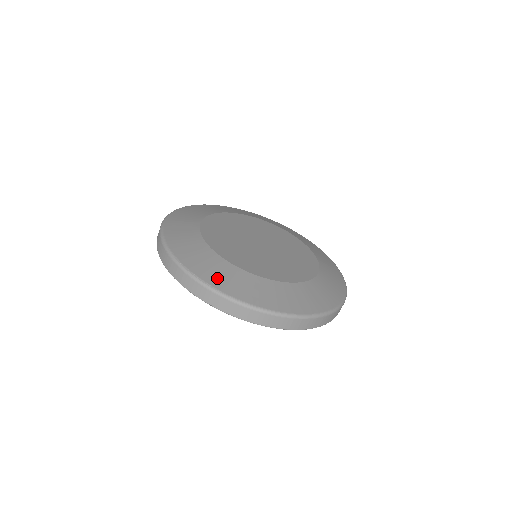
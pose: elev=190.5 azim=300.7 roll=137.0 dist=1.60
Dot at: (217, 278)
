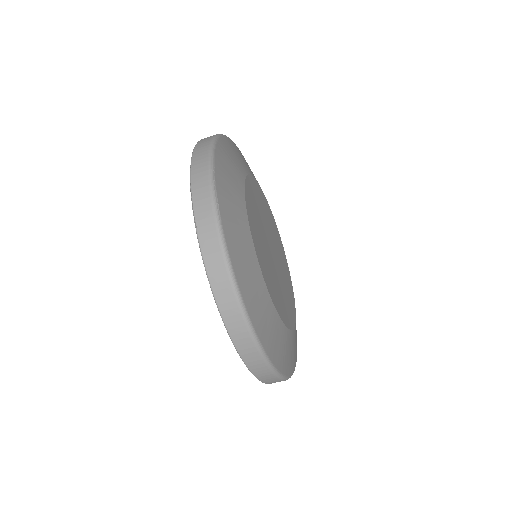
Dot at: (229, 214)
